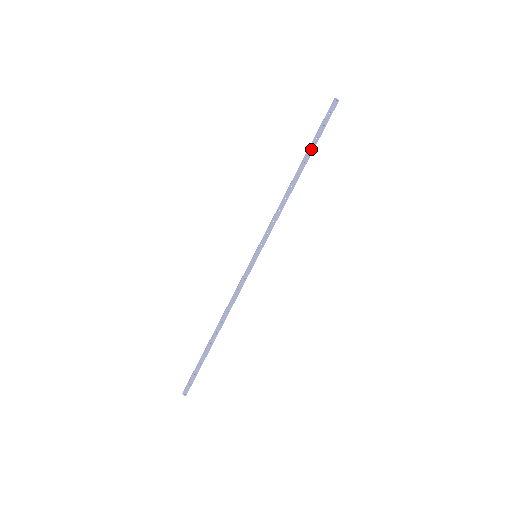
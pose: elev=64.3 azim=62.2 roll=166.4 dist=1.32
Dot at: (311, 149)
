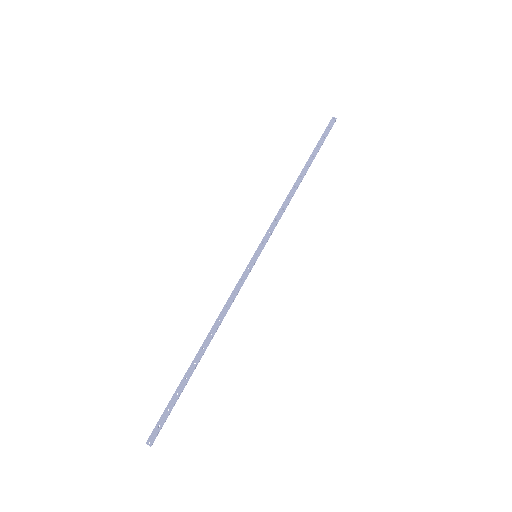
Dot at: (313, 155)
